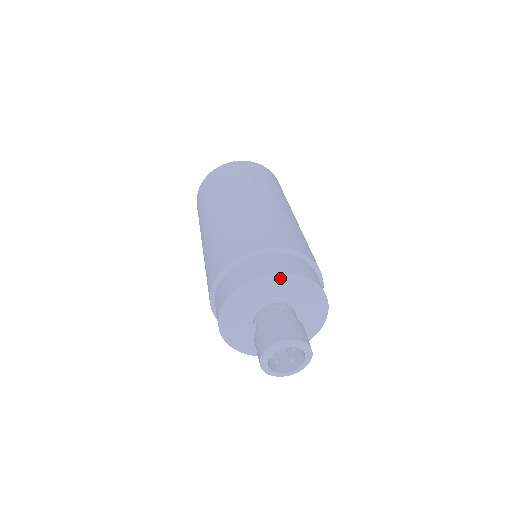
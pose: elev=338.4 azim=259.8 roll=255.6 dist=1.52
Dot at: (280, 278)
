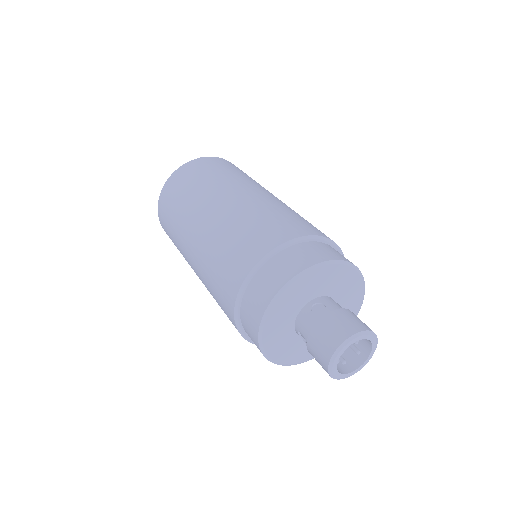
Dot at: (306, 275)
